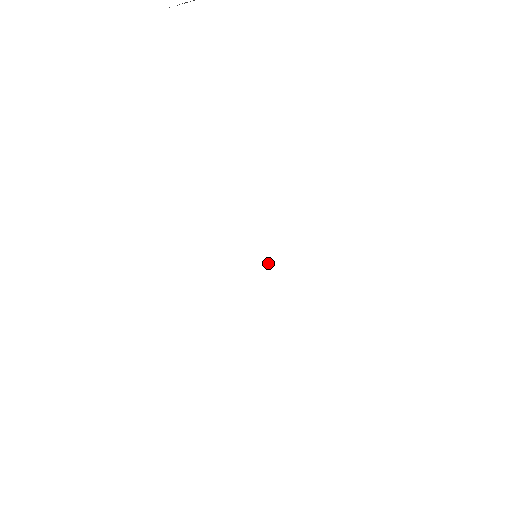
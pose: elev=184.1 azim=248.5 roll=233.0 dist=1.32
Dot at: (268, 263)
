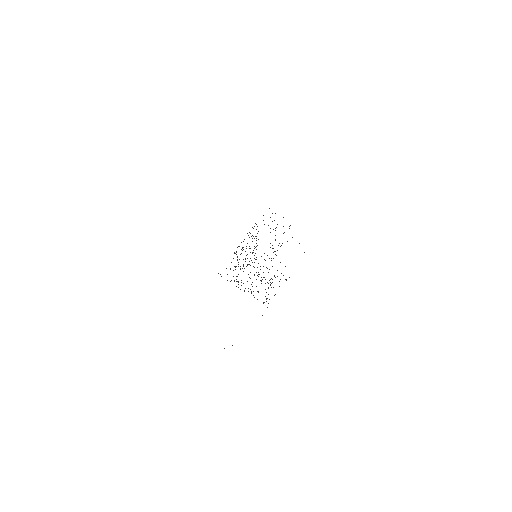
Dot at: occluded
